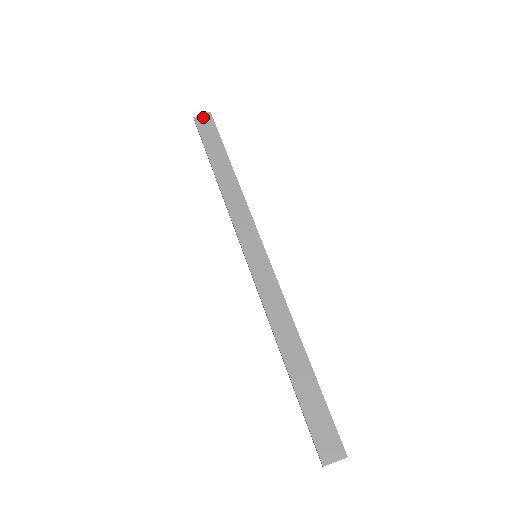
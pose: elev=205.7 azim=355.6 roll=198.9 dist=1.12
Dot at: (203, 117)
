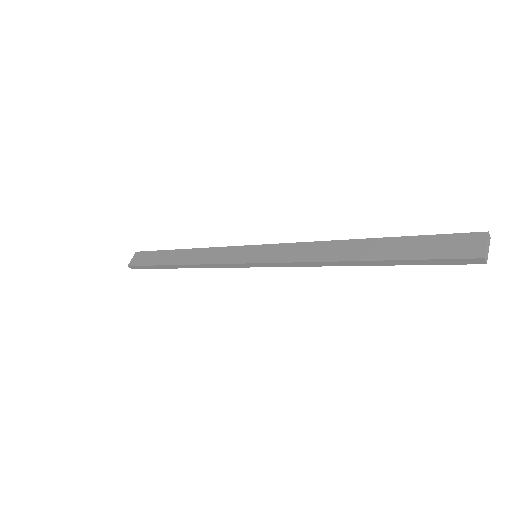
Dot at: (134, 259)
